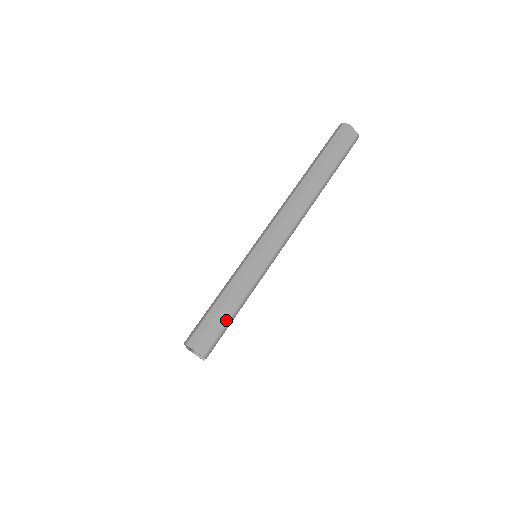
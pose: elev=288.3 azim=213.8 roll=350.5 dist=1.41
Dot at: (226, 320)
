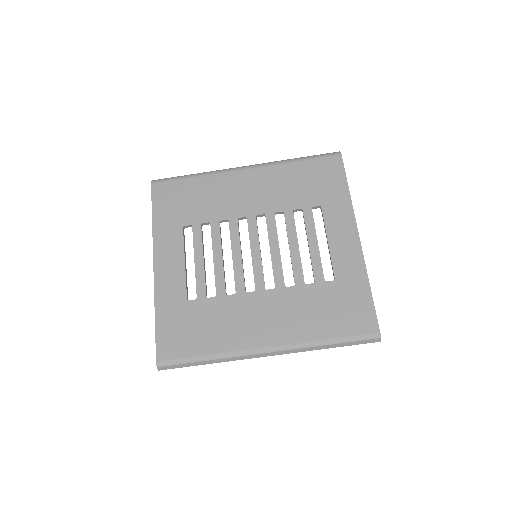
Dot at: occluded
